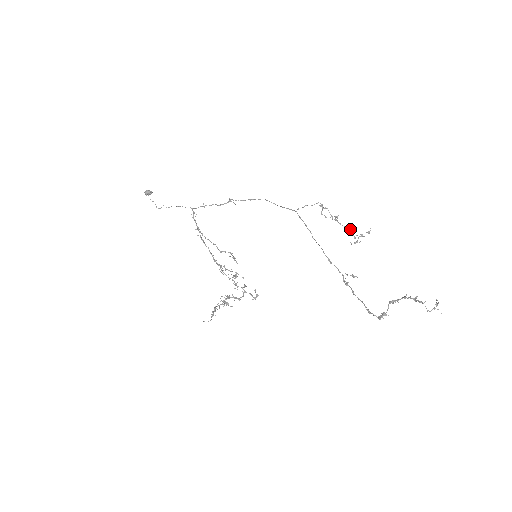
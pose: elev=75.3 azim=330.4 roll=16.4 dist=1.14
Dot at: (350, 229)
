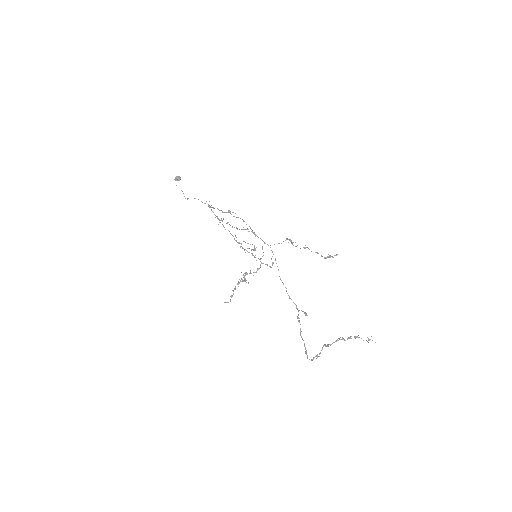
Dot at: occluded
